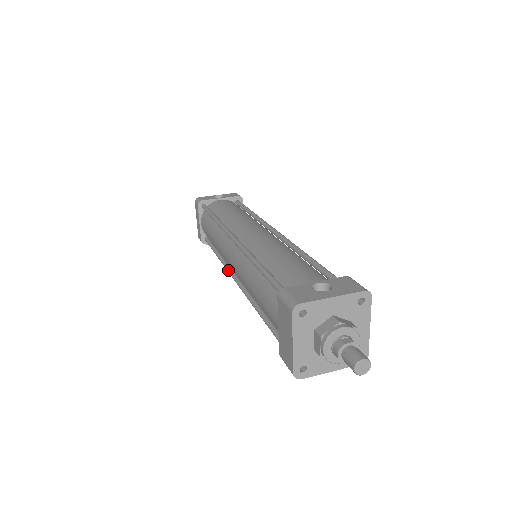
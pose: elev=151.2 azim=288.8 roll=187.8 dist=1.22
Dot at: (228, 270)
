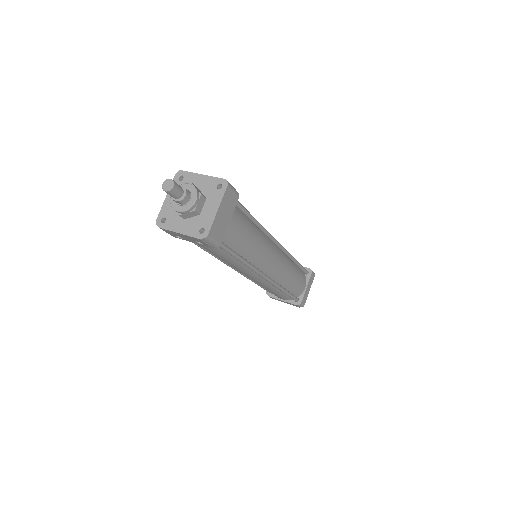
Dot at: occluded
